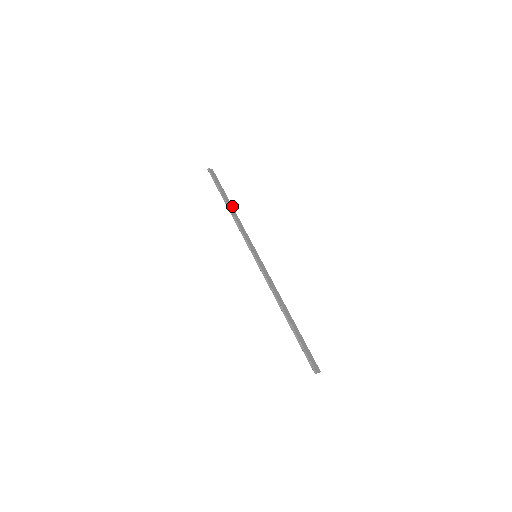
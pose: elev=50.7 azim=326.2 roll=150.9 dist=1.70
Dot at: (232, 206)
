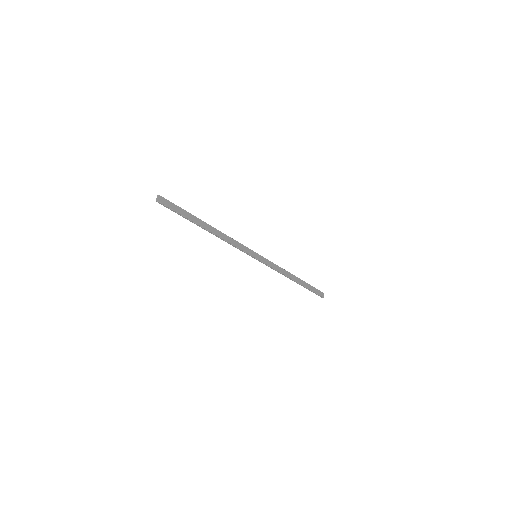
Dot at: (209, 225)
